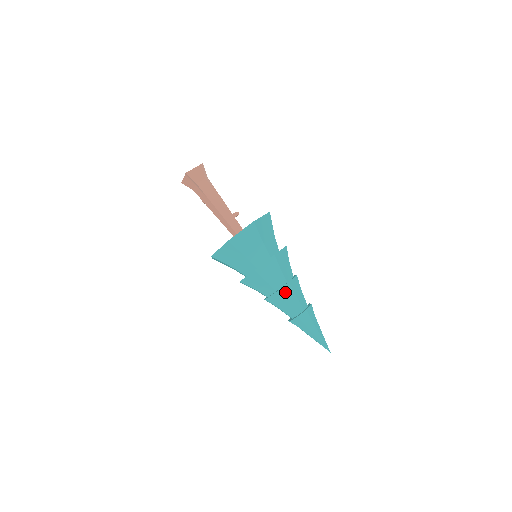
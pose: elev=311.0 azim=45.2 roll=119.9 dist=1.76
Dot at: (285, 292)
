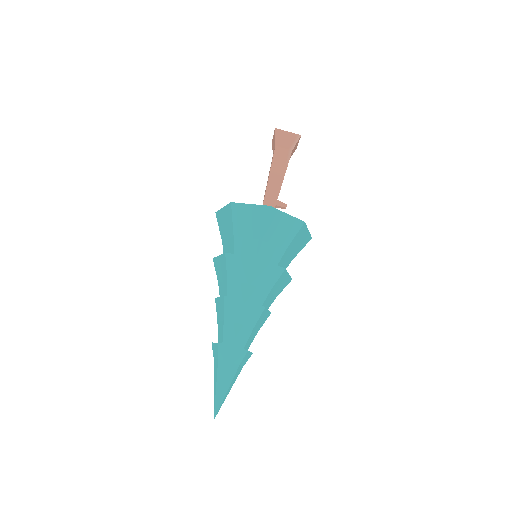
Dot at: (233, 306)
